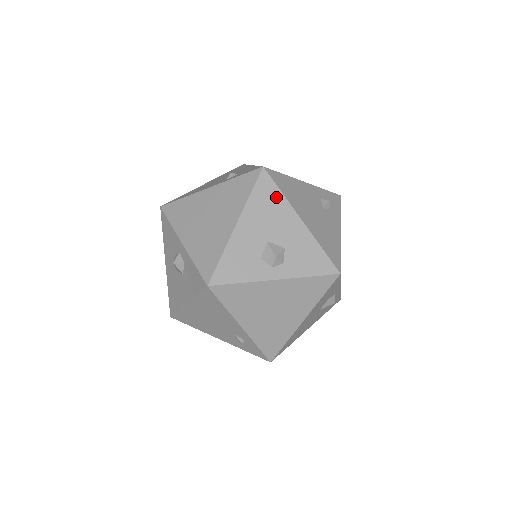
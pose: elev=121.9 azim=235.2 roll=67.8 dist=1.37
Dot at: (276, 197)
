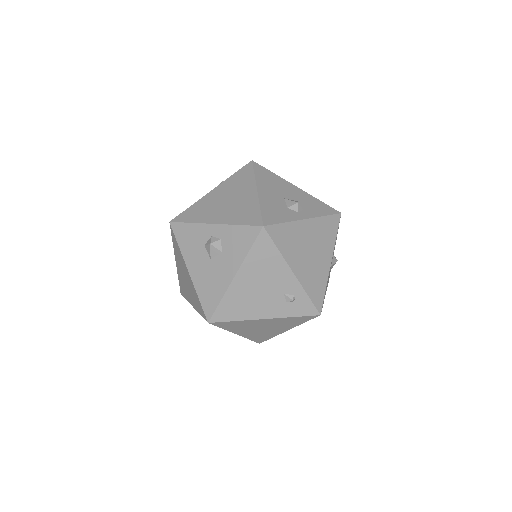
Dot at: (272, 175)
